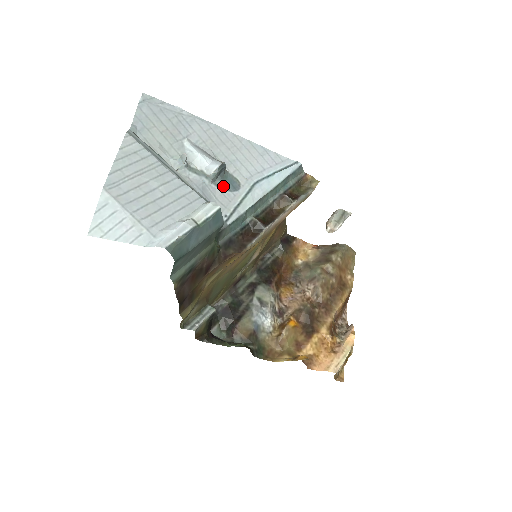
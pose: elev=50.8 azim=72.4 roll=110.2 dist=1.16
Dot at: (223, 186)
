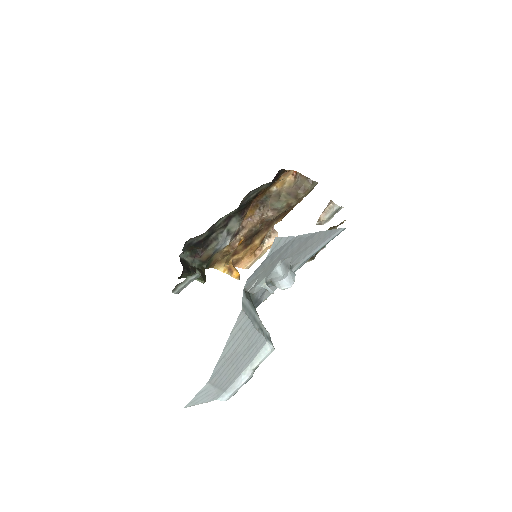
Dot at: occluded
